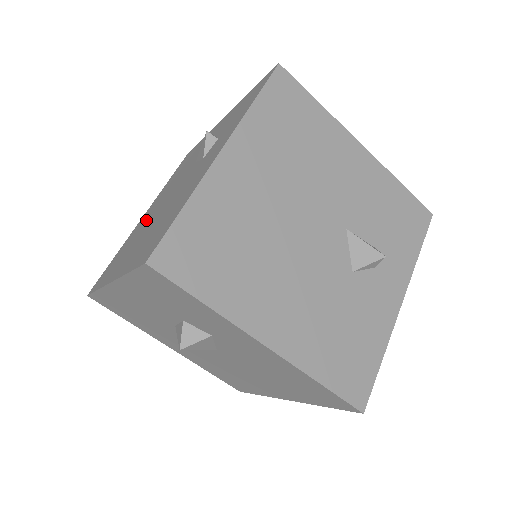
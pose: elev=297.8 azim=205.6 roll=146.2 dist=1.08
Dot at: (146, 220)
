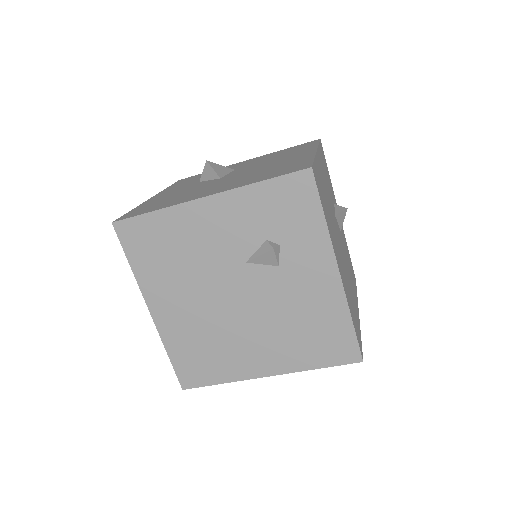
Dot at: (204, 319)
